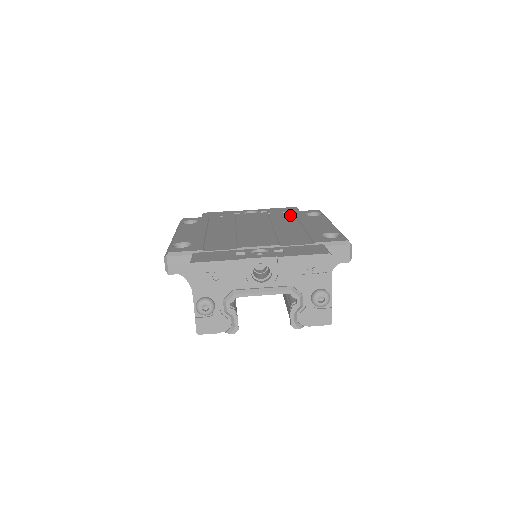
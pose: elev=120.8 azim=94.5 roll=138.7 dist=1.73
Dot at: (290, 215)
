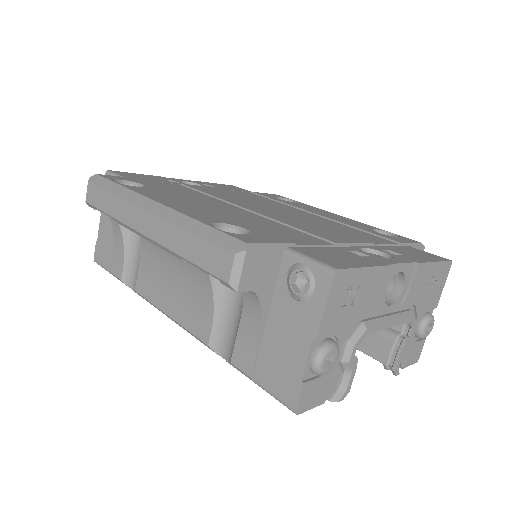
Dot at: (260, 196)
